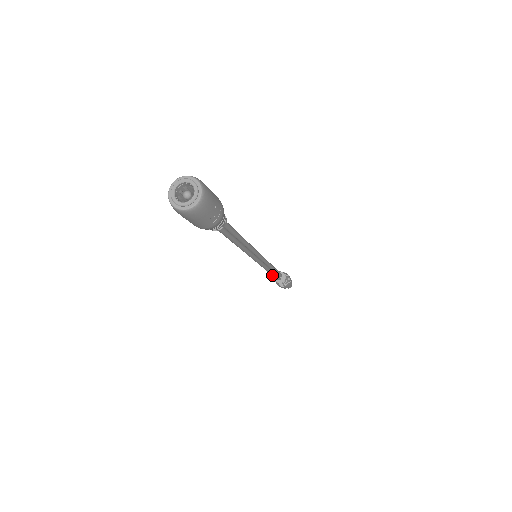
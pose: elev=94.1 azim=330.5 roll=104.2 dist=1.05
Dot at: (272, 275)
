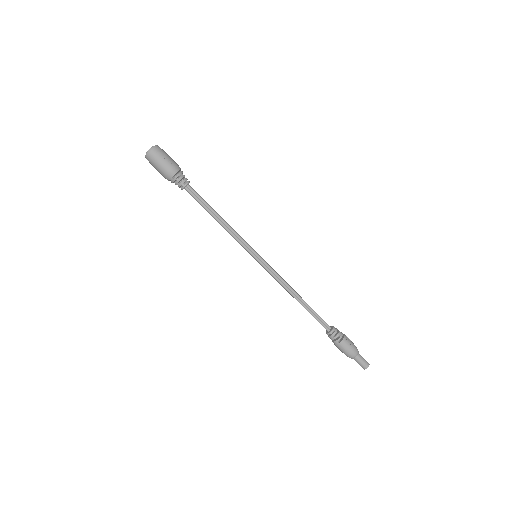
Dot at: (307, 310)
